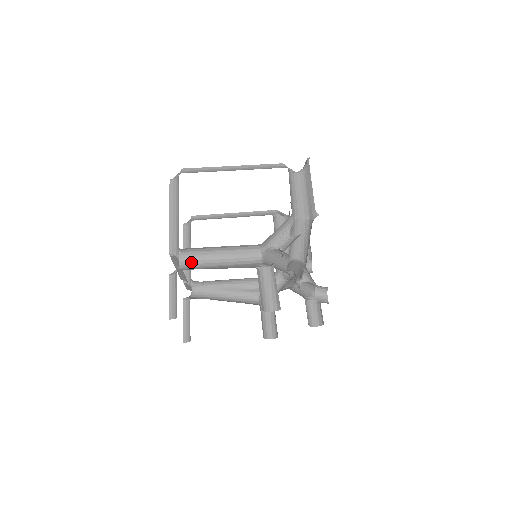
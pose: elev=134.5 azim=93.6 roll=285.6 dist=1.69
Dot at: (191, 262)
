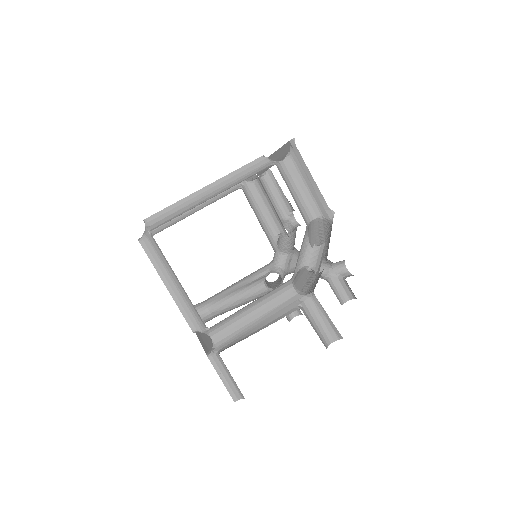
Dot at: (223, 331)
